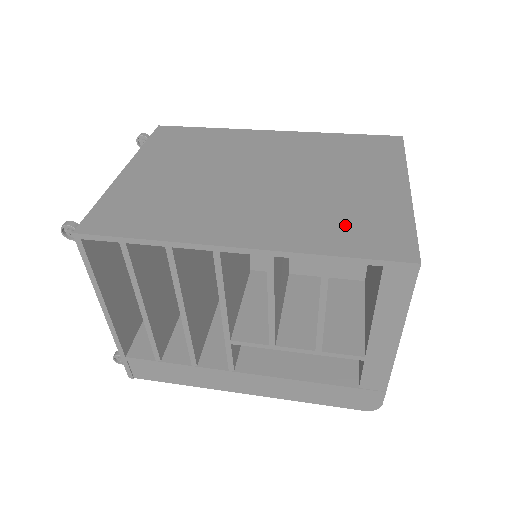
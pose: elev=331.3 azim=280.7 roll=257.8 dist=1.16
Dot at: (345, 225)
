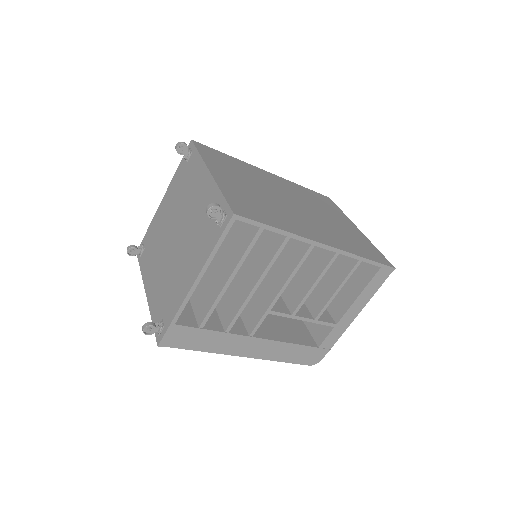
Dot at: (355, 243)
